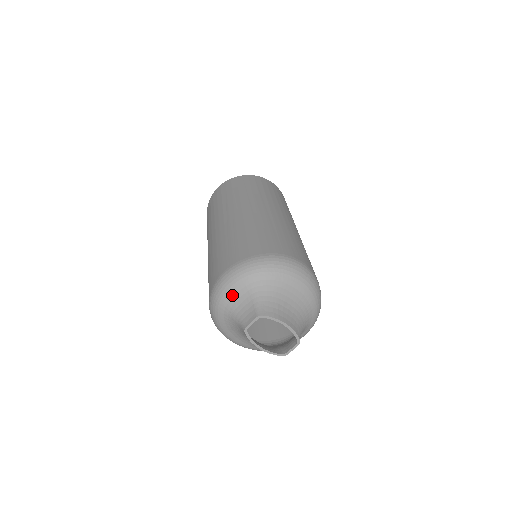
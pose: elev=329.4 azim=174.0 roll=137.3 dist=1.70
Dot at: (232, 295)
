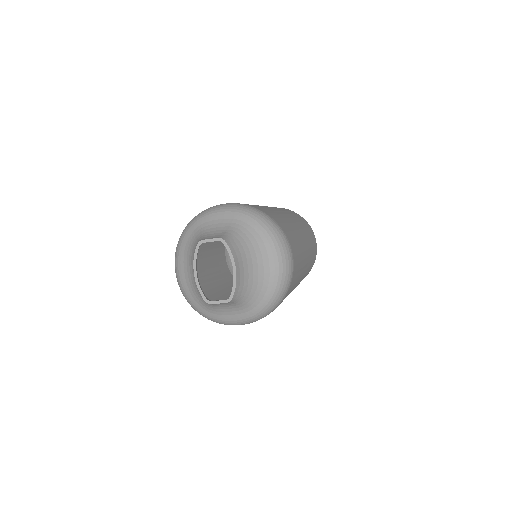
Dot at: (216, 218)
